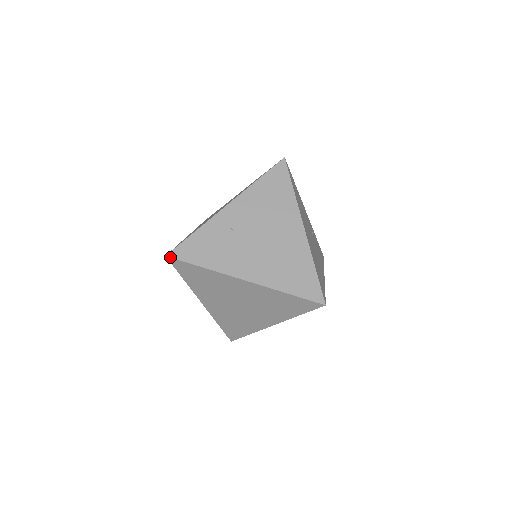
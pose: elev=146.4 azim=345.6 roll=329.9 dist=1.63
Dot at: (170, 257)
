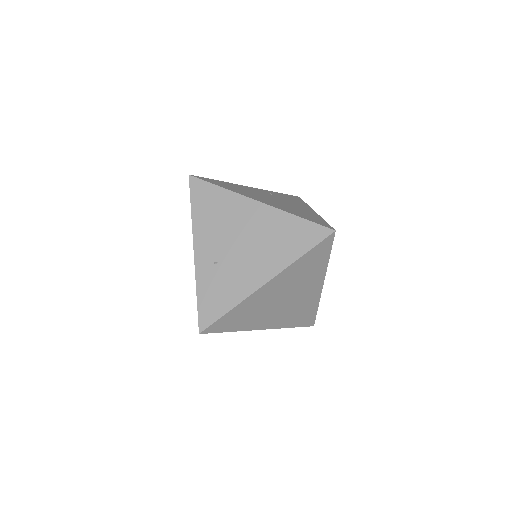
Dot at: (203, 331)
